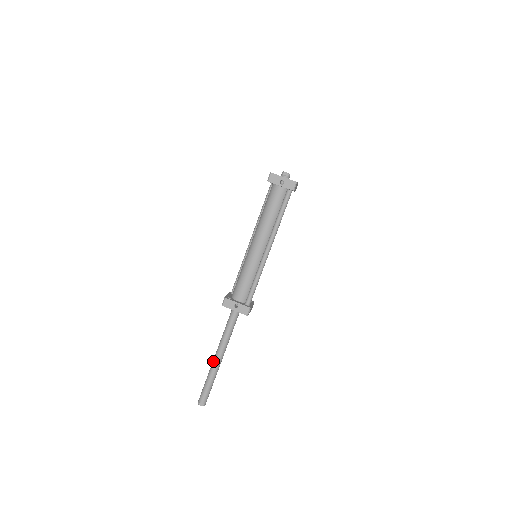
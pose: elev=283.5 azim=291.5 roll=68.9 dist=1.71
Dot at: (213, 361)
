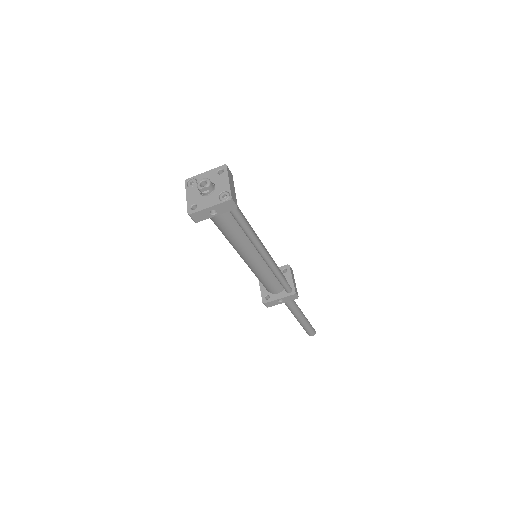
Dot at: occluded
